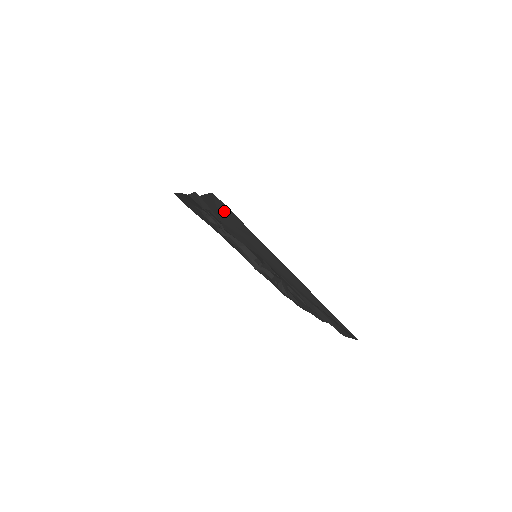
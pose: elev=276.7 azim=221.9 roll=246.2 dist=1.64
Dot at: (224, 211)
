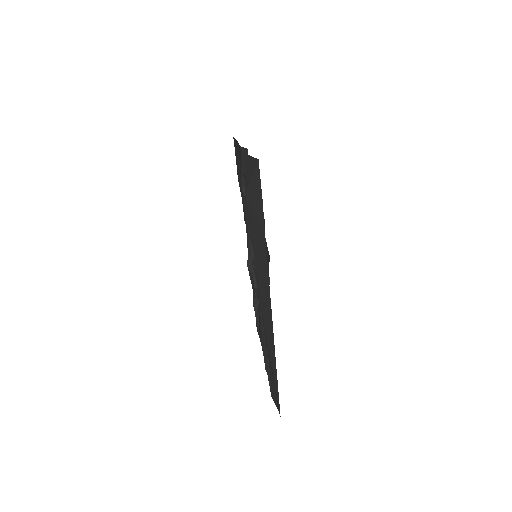
Dot at: (255, 188)
